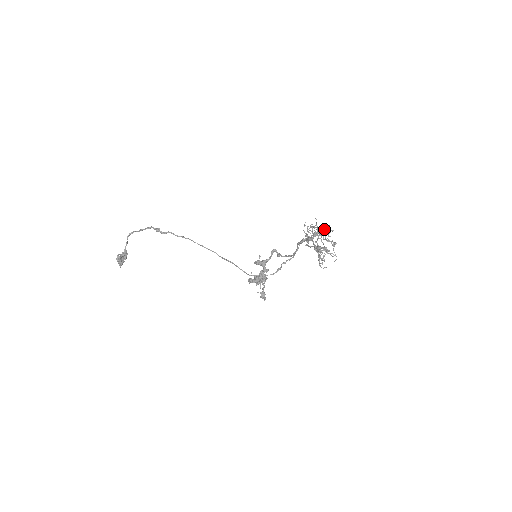
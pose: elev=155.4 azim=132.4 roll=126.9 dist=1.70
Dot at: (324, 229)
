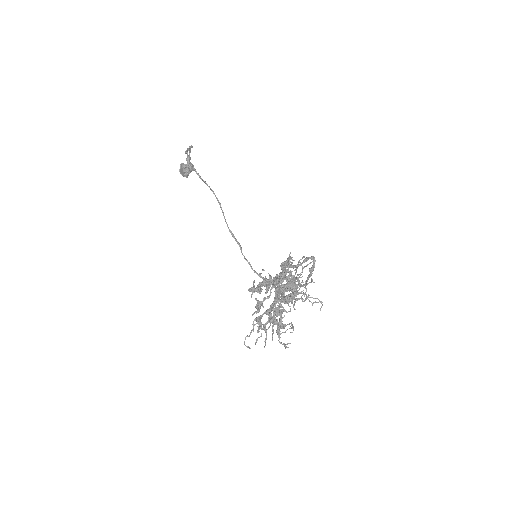
Dot at: (282, 292)
